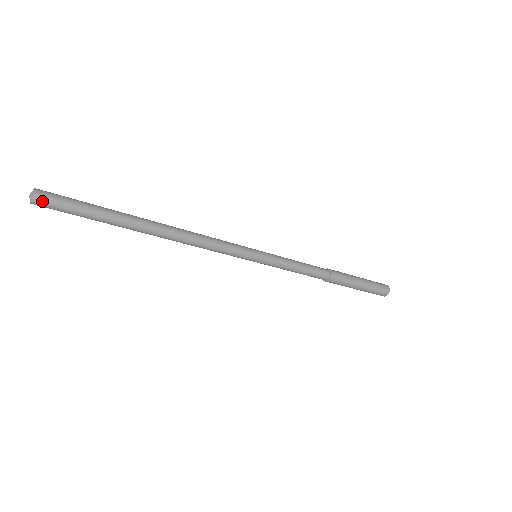
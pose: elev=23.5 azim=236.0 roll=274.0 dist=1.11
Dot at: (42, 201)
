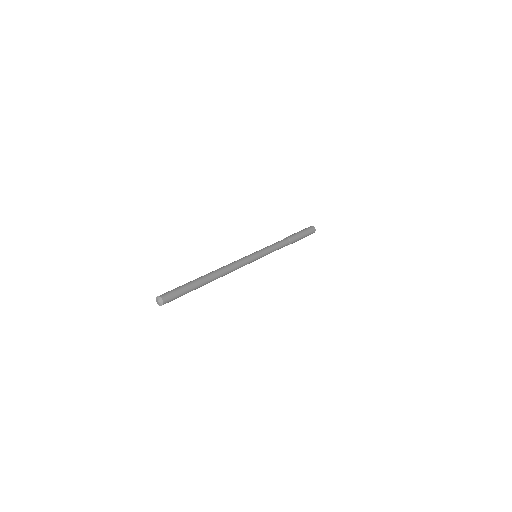
Dot at: occluded
